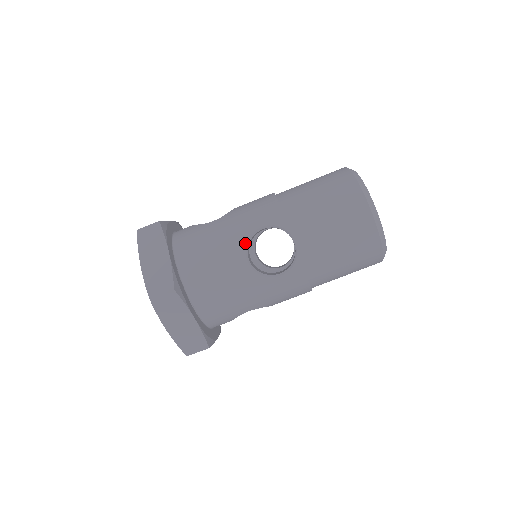
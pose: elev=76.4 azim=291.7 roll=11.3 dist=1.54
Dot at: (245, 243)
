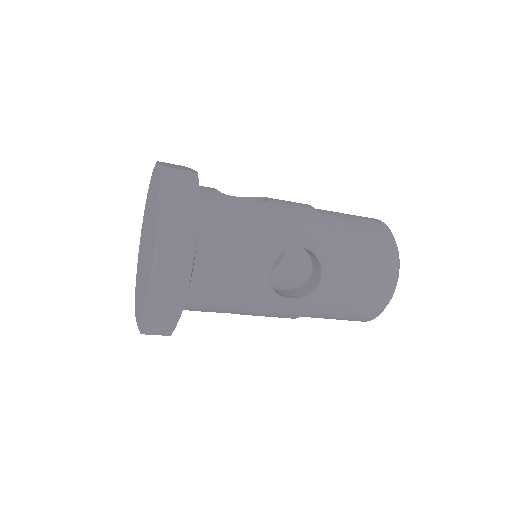
Dot at: (278, 253)
